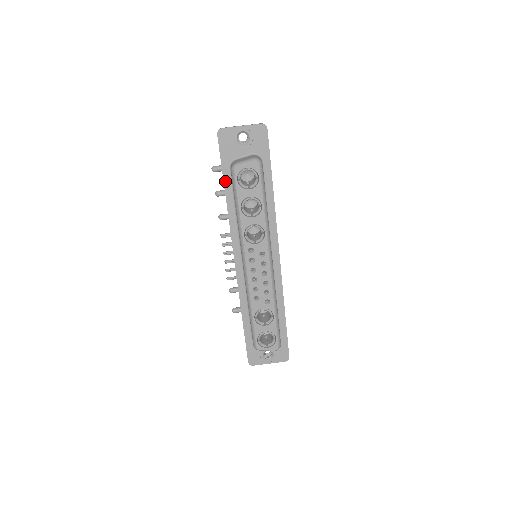
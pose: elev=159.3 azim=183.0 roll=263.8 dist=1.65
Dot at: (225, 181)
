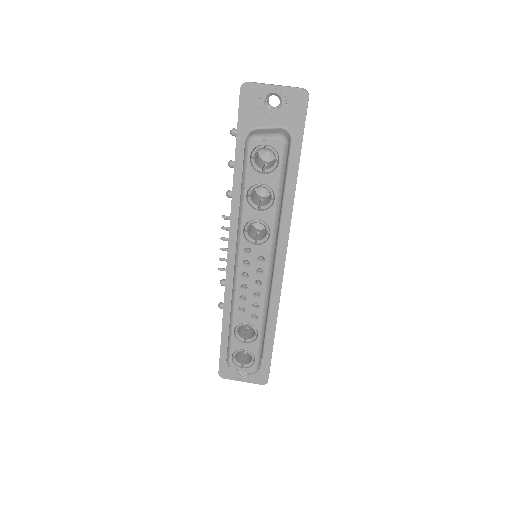
Dot at: (237, 153)
